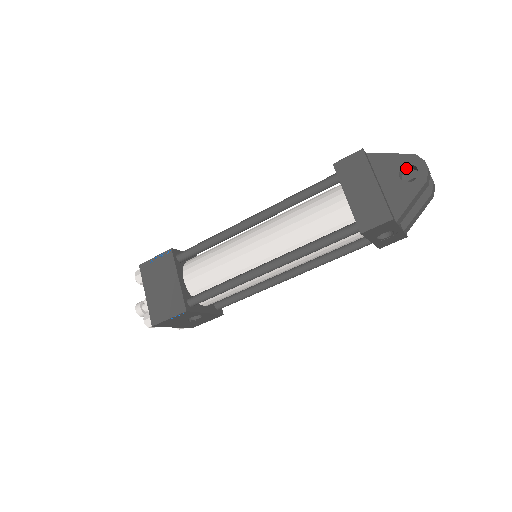
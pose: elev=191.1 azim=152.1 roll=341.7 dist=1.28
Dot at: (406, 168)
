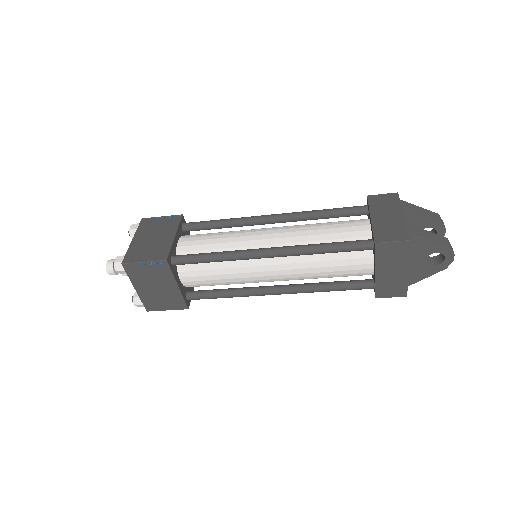
Dot at: occluded
